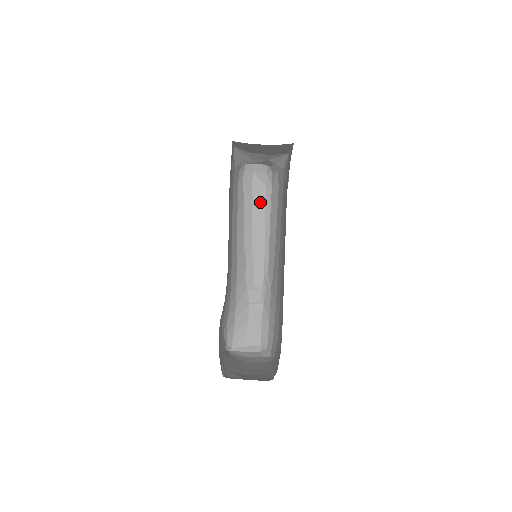
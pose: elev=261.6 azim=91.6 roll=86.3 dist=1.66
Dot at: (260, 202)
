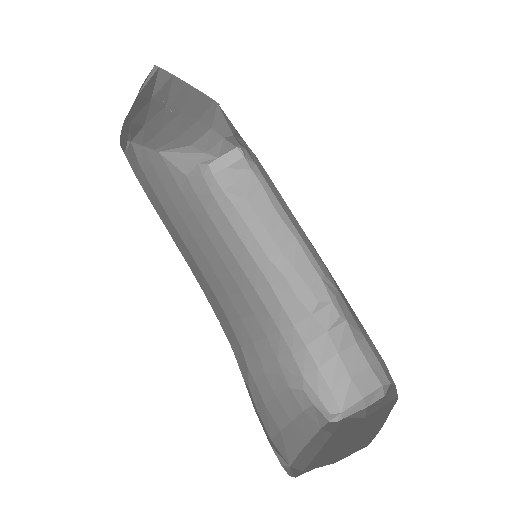
Dot at: (256, 194)
